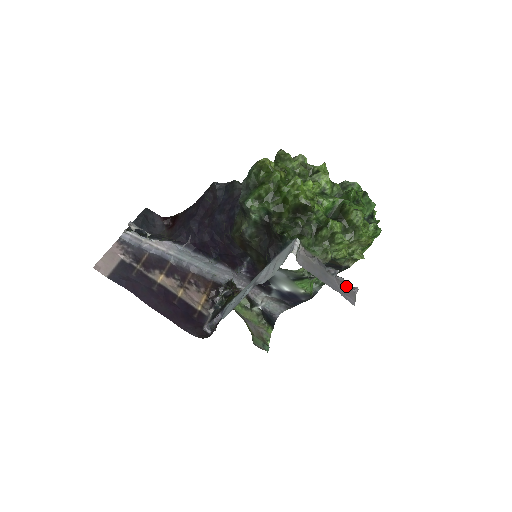
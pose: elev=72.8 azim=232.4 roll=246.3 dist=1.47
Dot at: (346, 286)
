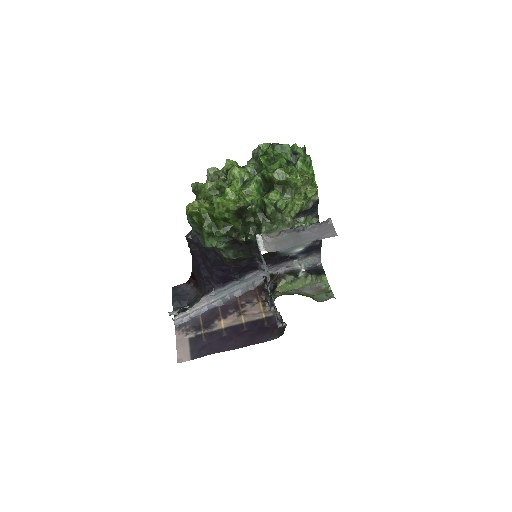
Dot at: (320, 227)
